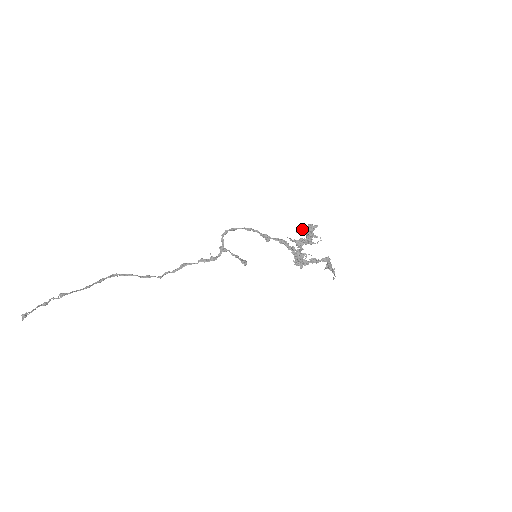
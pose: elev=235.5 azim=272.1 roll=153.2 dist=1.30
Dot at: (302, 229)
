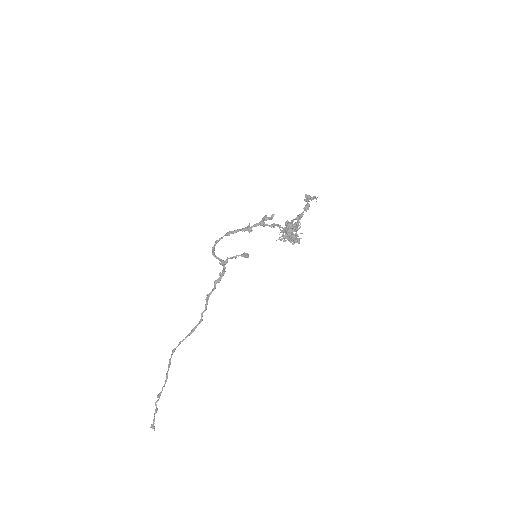
Dot at: (283, 232)
